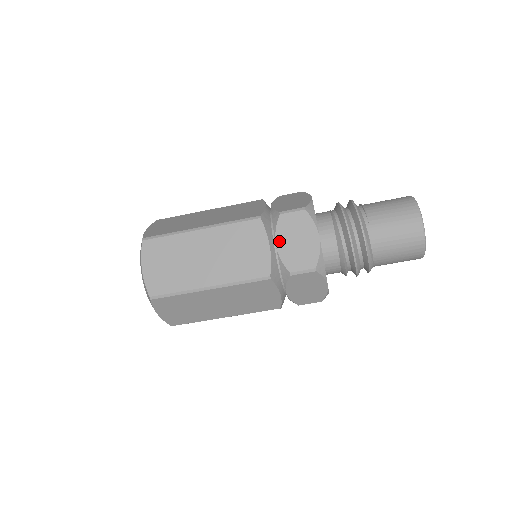
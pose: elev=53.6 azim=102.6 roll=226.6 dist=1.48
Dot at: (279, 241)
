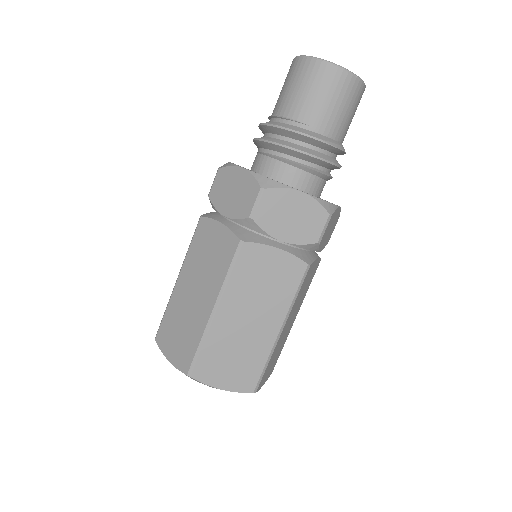
Dot at: (280, 236)
